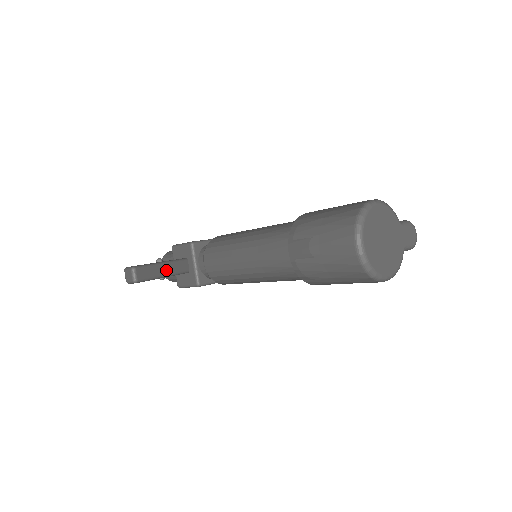
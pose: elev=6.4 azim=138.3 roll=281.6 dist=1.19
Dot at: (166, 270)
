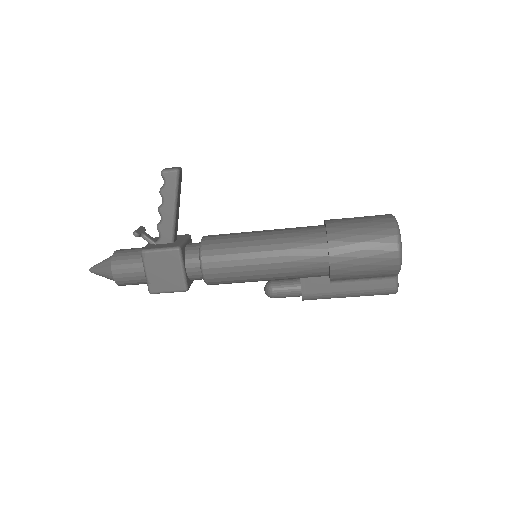
Dot at: (178, 209)
